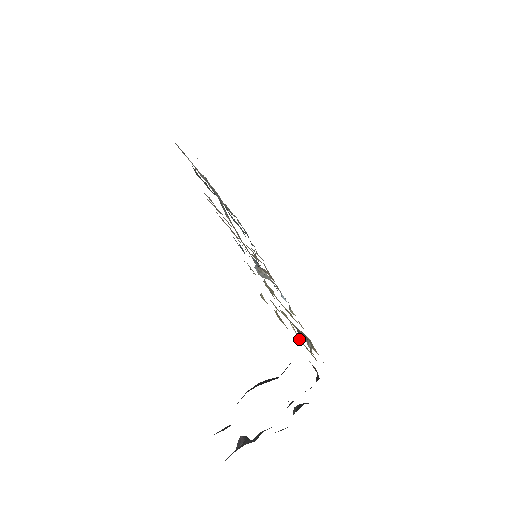
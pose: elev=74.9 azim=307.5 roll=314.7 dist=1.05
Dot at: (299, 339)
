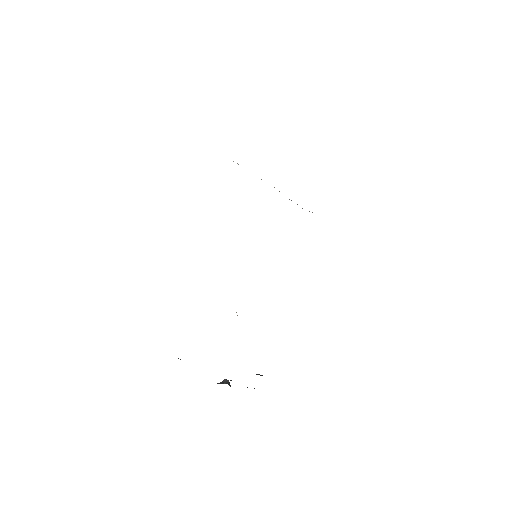
Dot at: occluded
